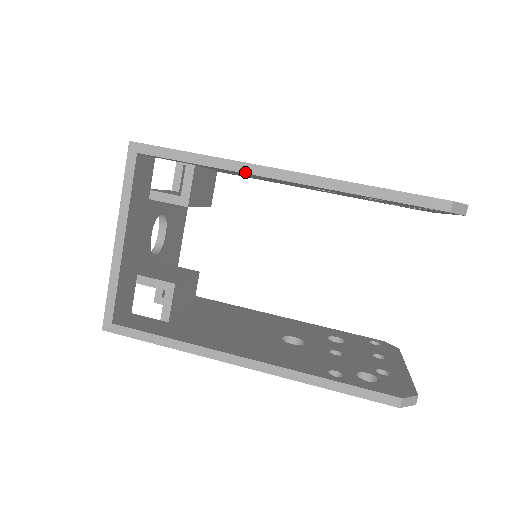
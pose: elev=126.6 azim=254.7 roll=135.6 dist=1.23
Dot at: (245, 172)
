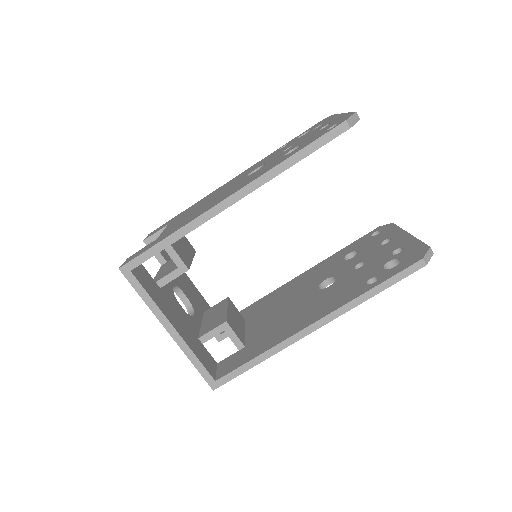
Dot at: (207, 220)
